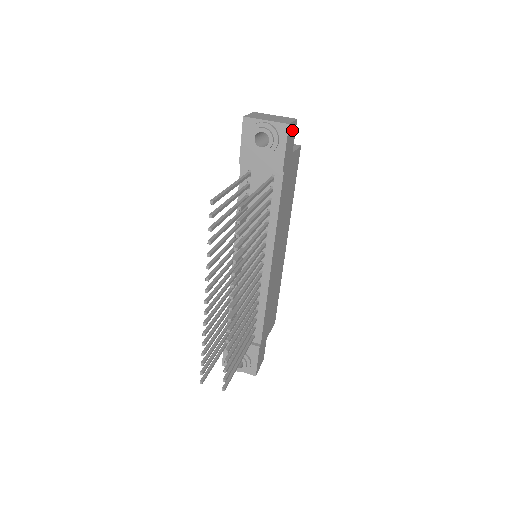
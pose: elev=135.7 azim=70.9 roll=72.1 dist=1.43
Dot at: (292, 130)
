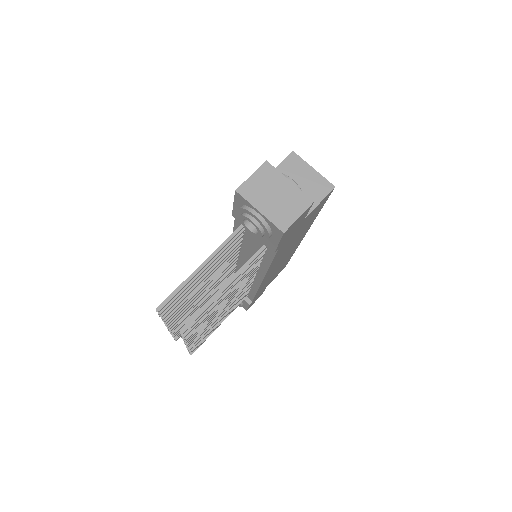
Dot at: (298, 219)
